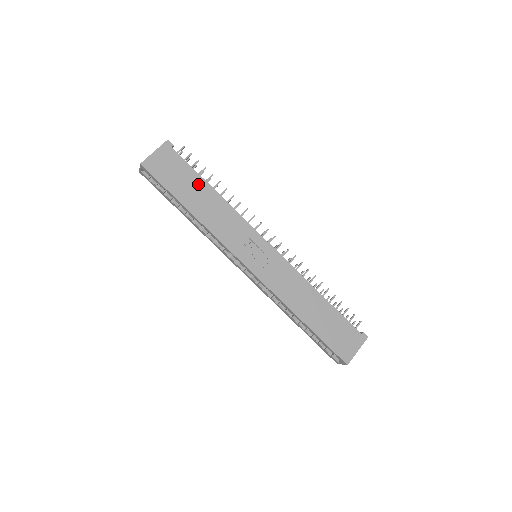
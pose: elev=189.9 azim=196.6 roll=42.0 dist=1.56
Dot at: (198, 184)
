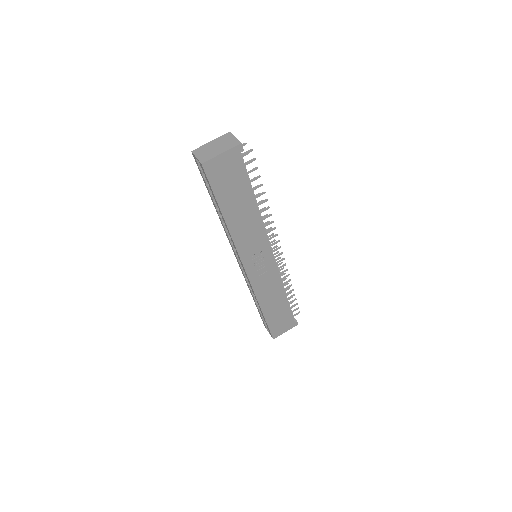
Dot at: (245, 195)
